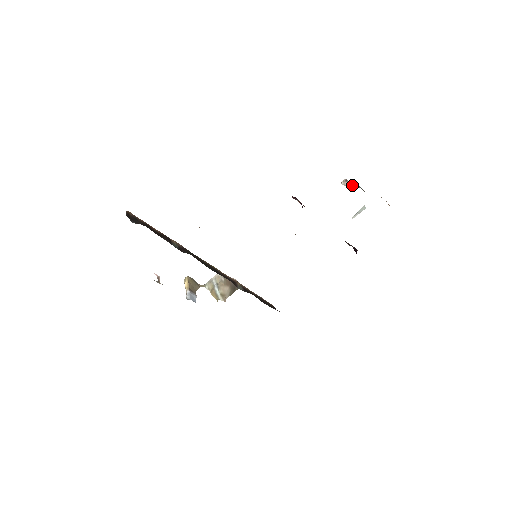
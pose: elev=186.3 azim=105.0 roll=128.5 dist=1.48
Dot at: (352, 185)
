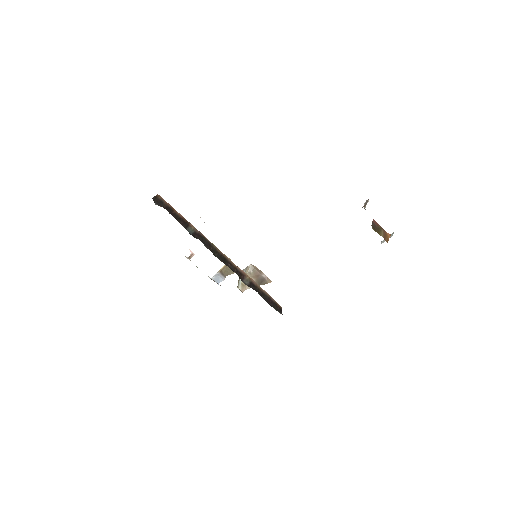
Dot at: (365, 207)
